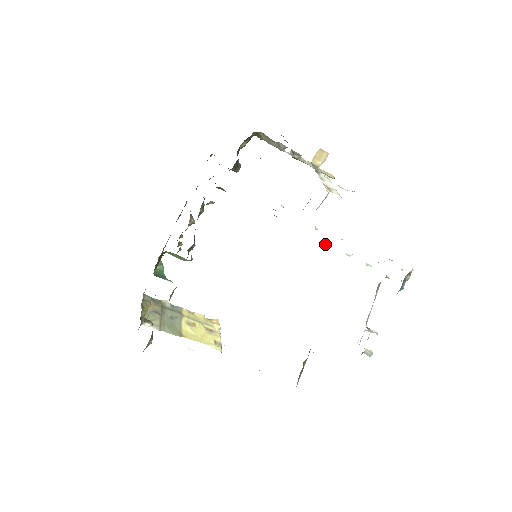
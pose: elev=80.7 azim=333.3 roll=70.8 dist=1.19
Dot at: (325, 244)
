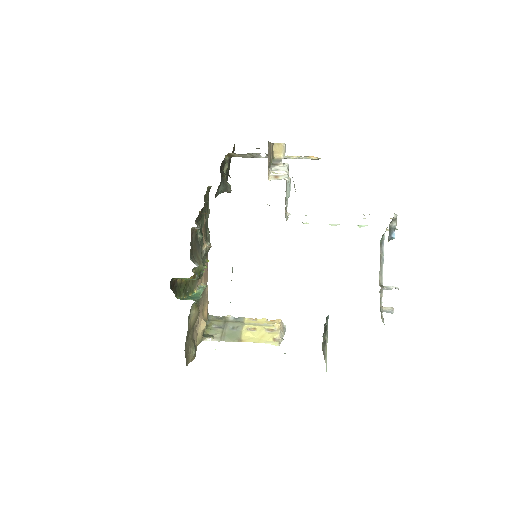
Dot at: occluded
